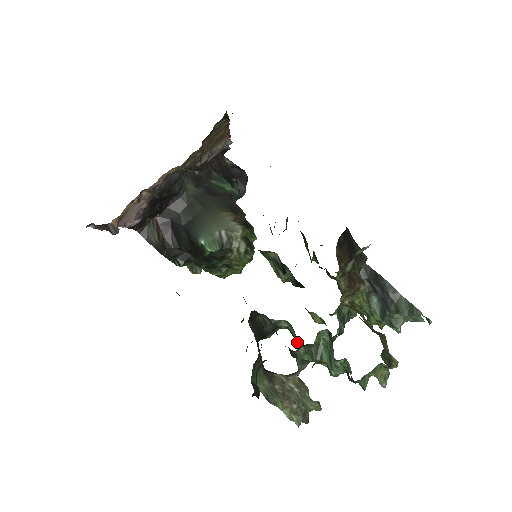
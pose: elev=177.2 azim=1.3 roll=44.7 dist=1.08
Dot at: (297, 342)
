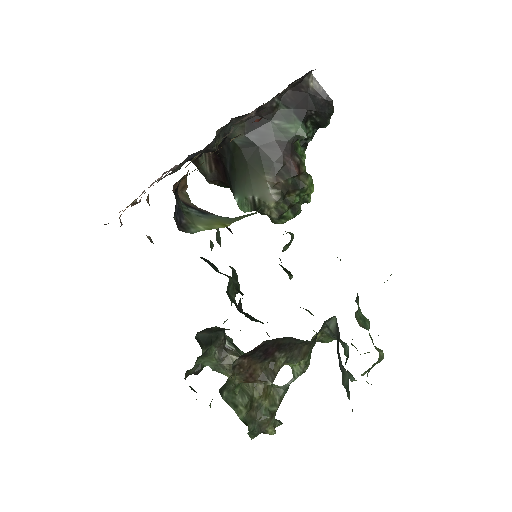
Dot at: occluded
